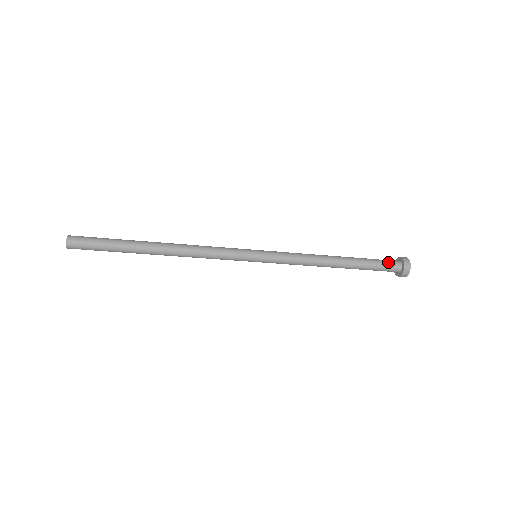
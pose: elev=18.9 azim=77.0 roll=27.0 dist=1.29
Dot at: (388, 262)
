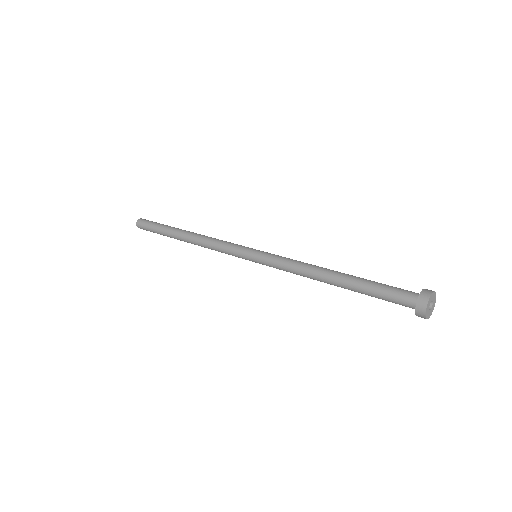
Dot at: (397, 303)
